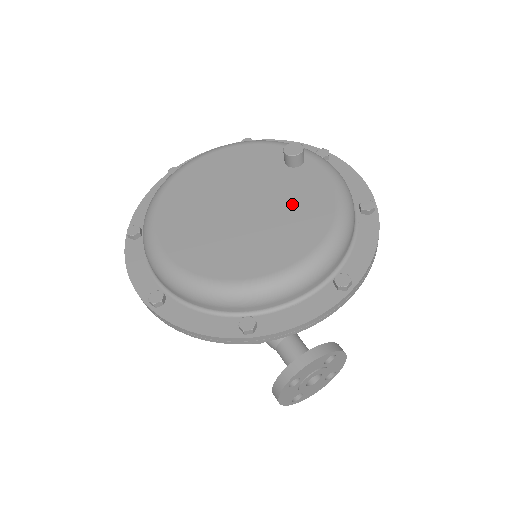
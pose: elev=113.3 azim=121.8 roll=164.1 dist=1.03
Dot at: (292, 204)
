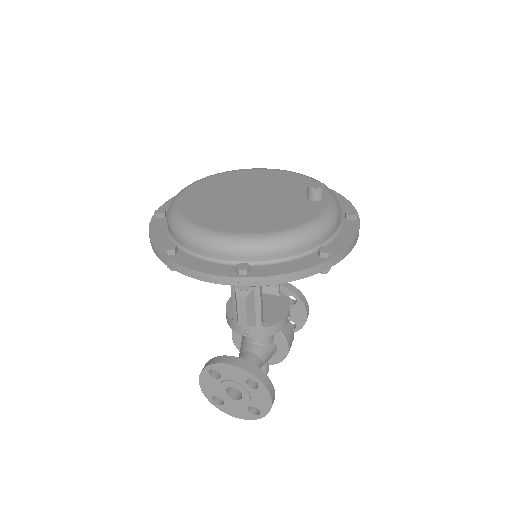
Dot at: (274, 211)
